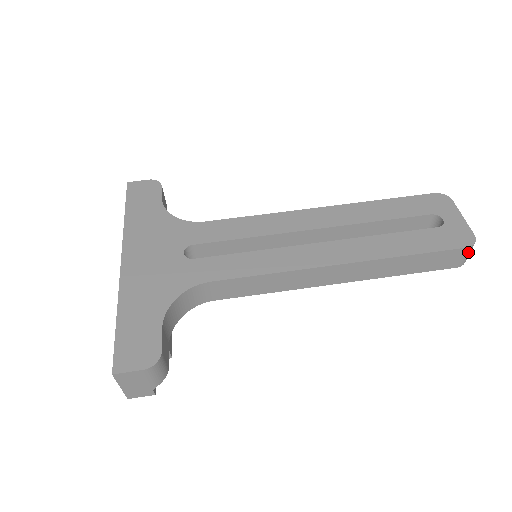
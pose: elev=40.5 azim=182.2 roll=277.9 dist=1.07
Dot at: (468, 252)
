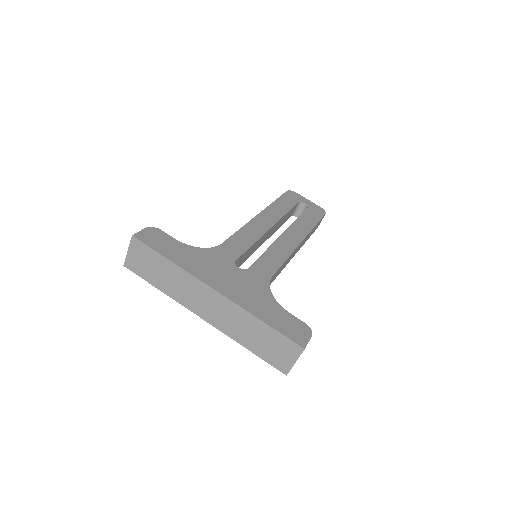
Dot at: (323, 217)
